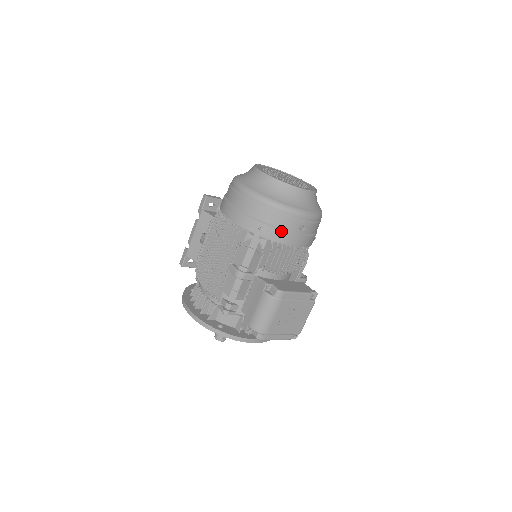
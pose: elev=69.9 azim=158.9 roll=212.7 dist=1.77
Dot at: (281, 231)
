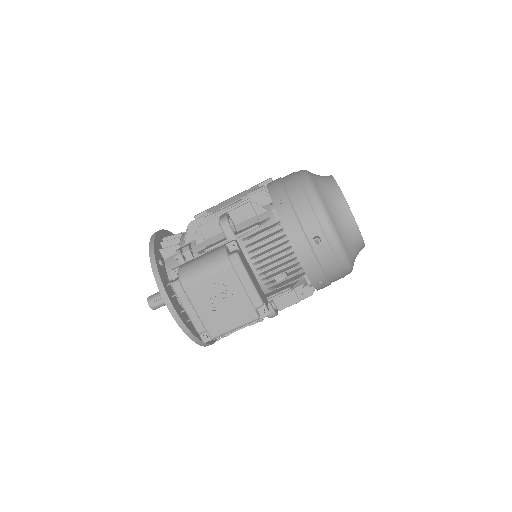
Dot at: (296, 220)
